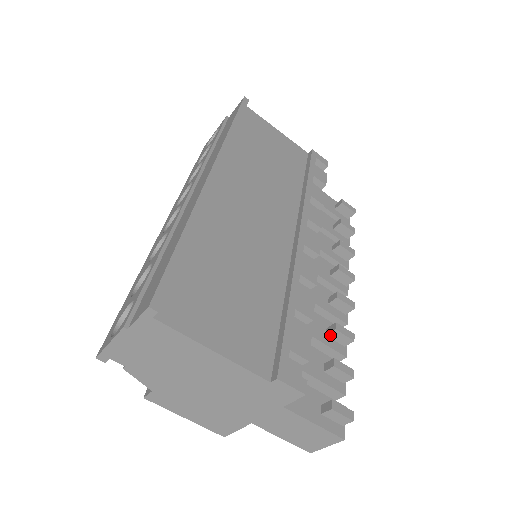
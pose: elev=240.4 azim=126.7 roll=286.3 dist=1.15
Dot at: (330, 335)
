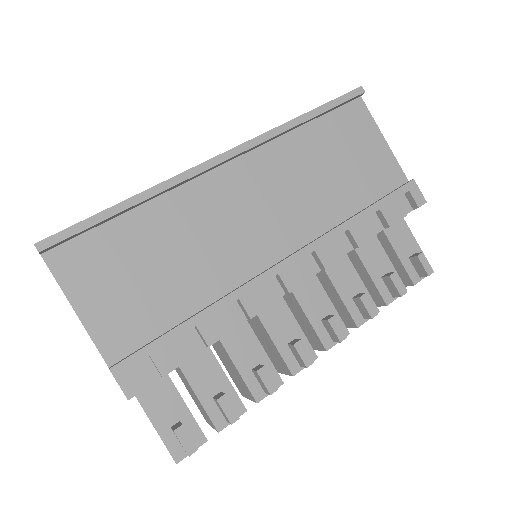
Dot at: (254, 372)
